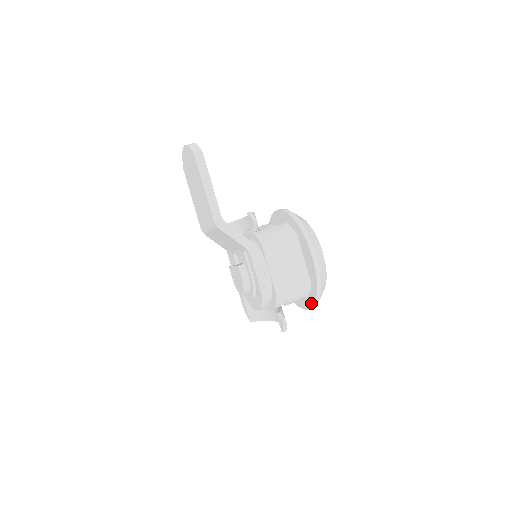
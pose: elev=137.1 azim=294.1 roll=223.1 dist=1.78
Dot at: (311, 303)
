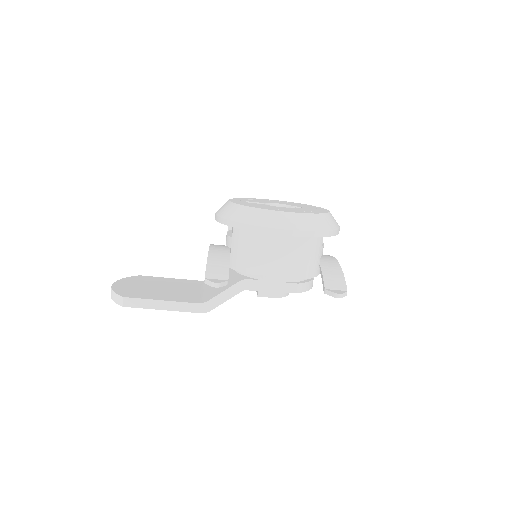
Dot at: occluded
